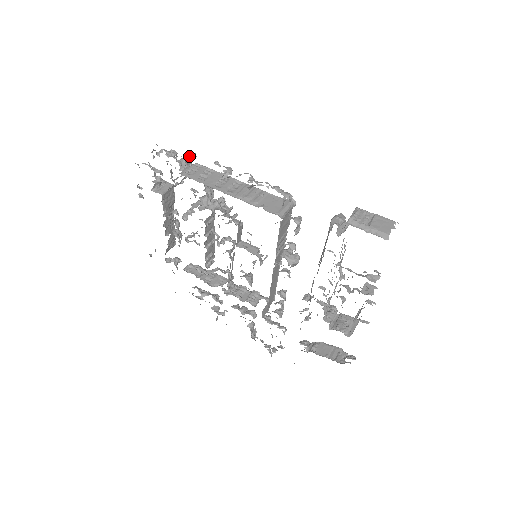
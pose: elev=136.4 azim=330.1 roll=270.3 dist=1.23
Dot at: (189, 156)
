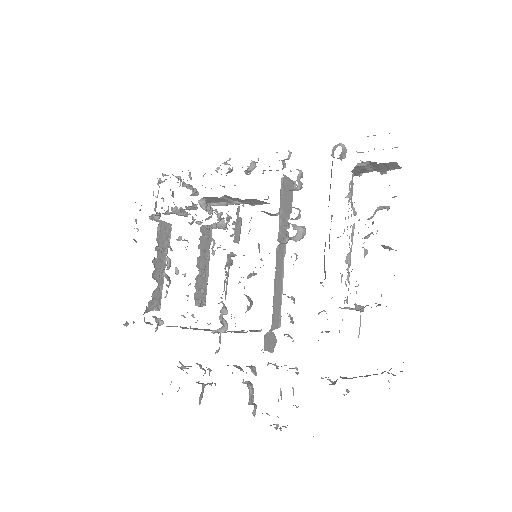
Dot at: (192, 186)
